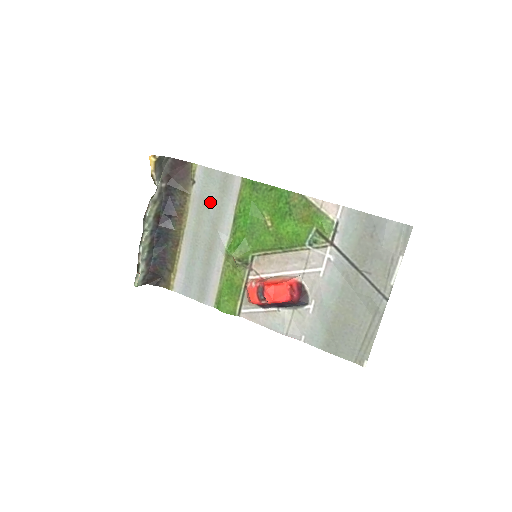
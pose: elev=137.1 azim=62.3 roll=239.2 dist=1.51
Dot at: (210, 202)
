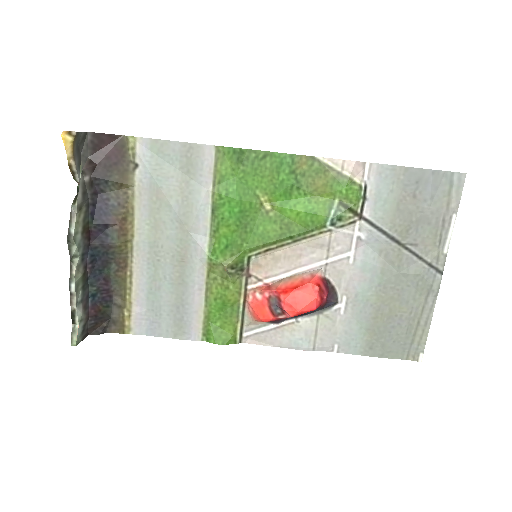
Dot at: (169, 192)
